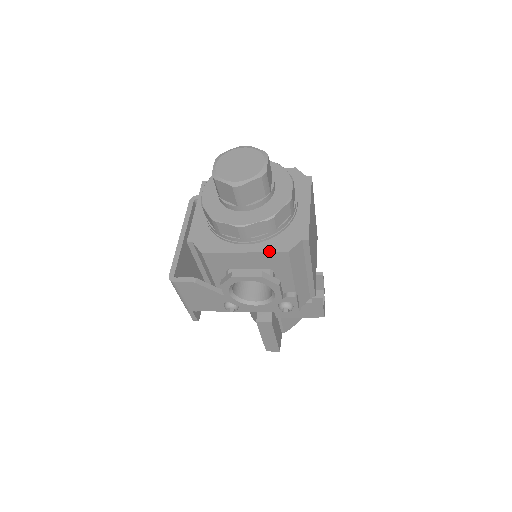
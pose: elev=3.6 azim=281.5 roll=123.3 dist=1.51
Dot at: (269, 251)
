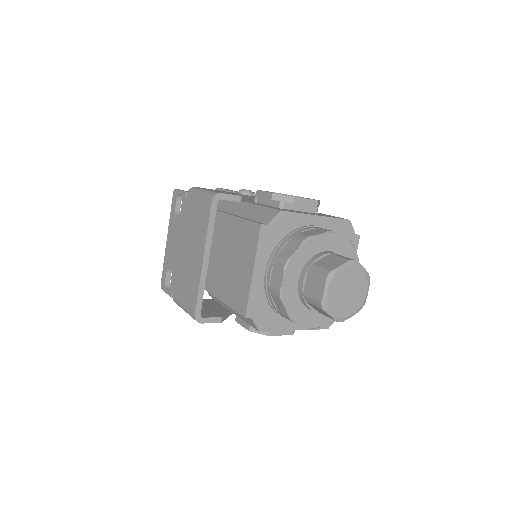
Dot at: (315, 329)
